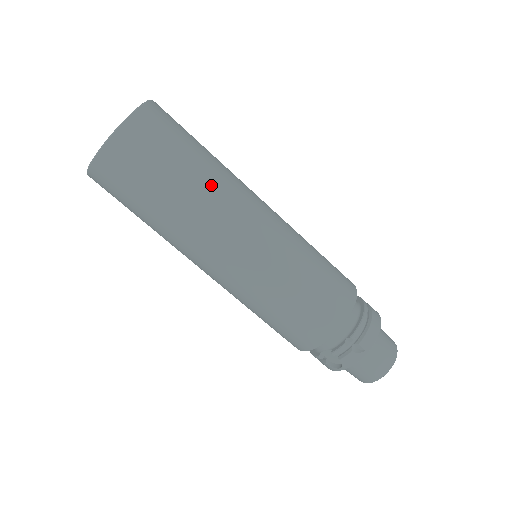
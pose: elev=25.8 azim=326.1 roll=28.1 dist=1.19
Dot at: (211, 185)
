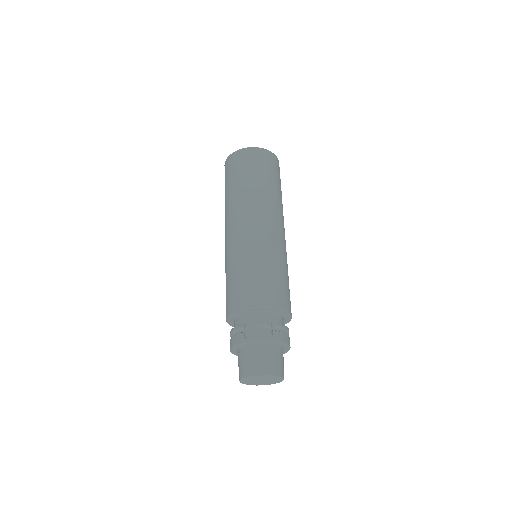
Dot at: (279, 200)
